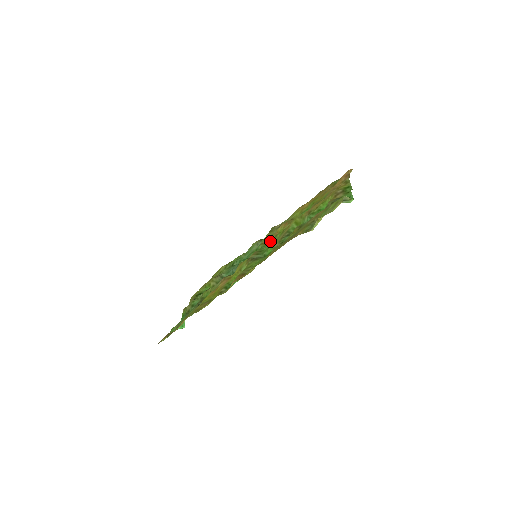
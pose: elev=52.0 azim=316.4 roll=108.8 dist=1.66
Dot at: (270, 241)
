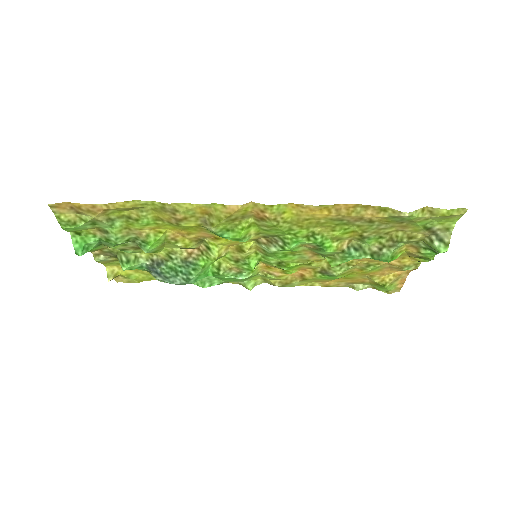
Dot at: (276, 266)
